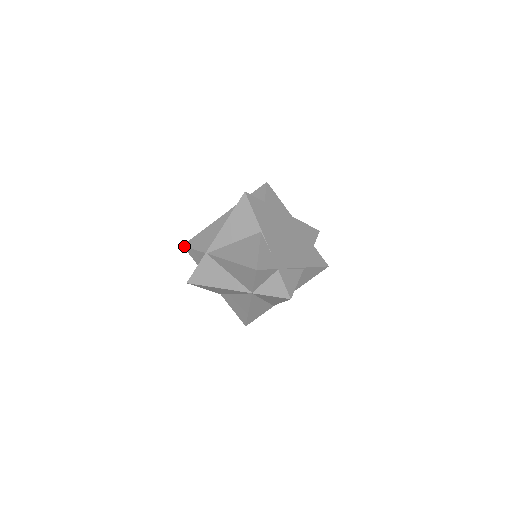
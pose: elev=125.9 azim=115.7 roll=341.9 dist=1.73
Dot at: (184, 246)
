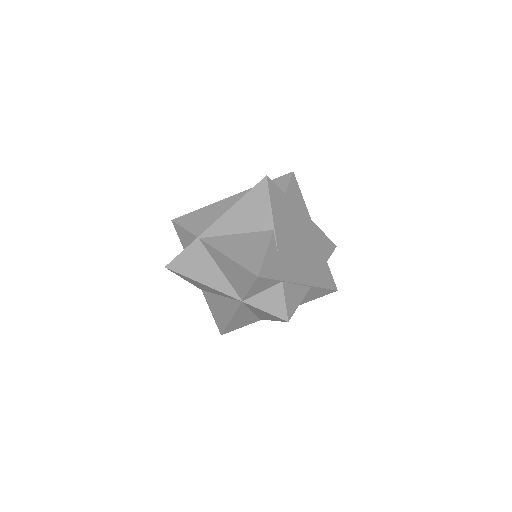
Dot at: (173, 221)
